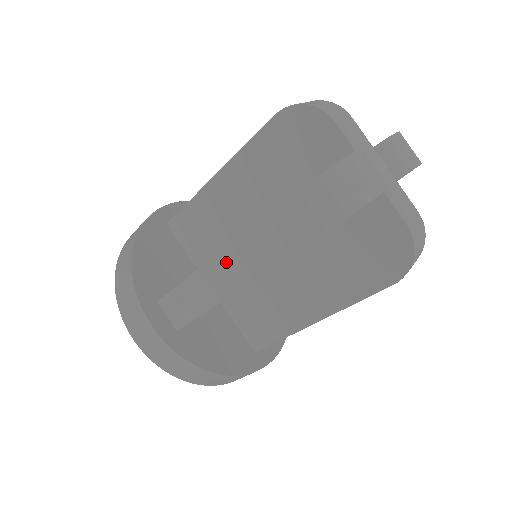
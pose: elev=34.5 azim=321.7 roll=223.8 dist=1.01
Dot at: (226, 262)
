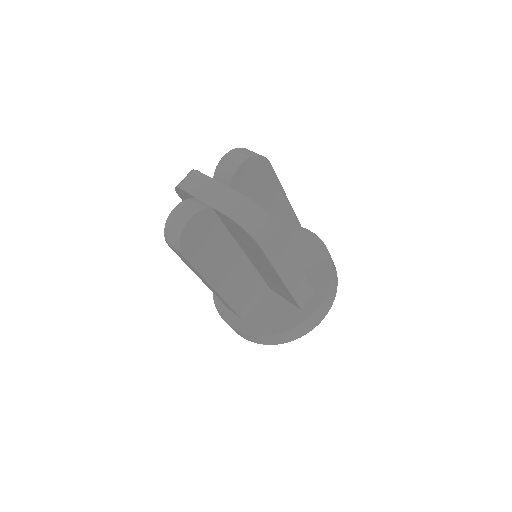
Dot at: (204, 282)
